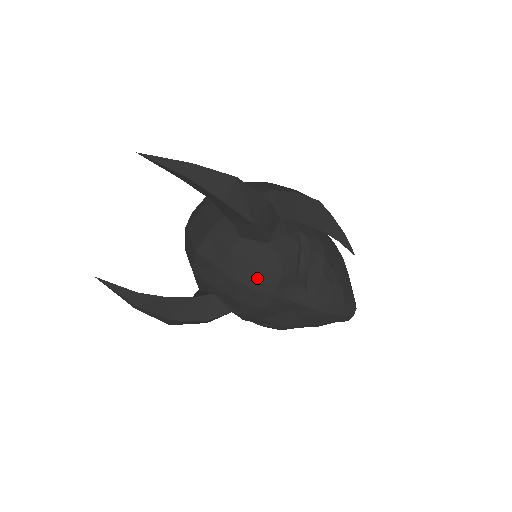
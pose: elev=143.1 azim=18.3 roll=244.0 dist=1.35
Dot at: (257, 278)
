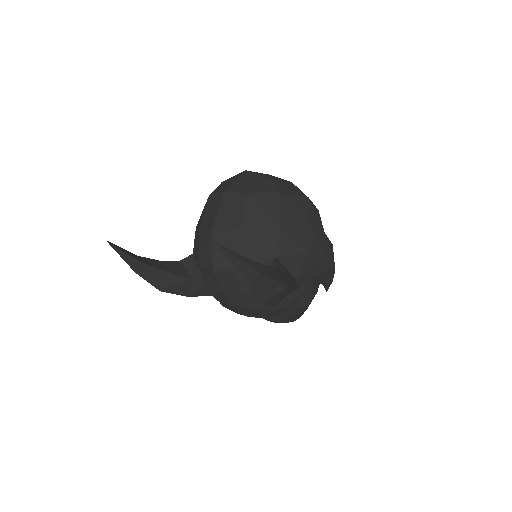
Dot at: (248, 312)
